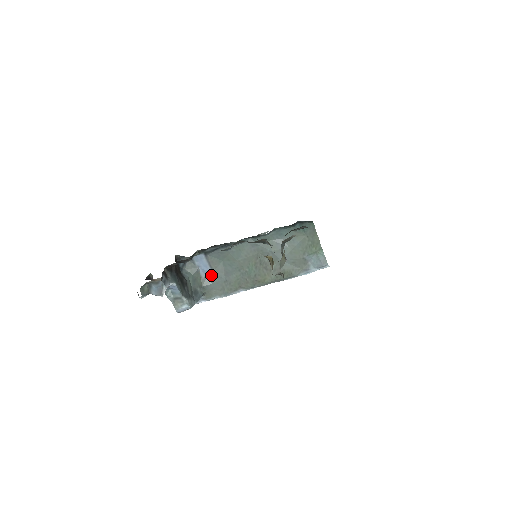
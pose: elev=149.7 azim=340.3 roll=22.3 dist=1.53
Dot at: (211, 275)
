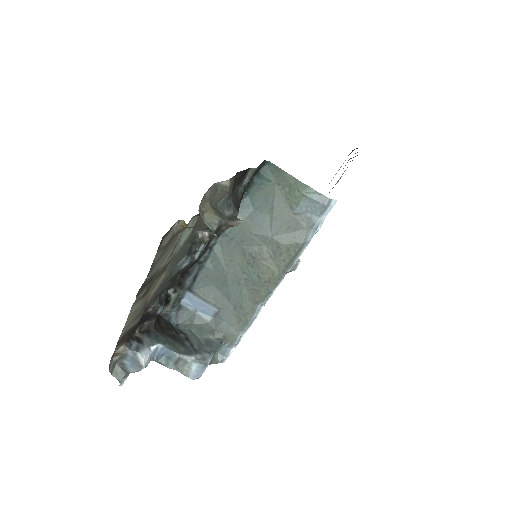
Dot at: (215, 311)
